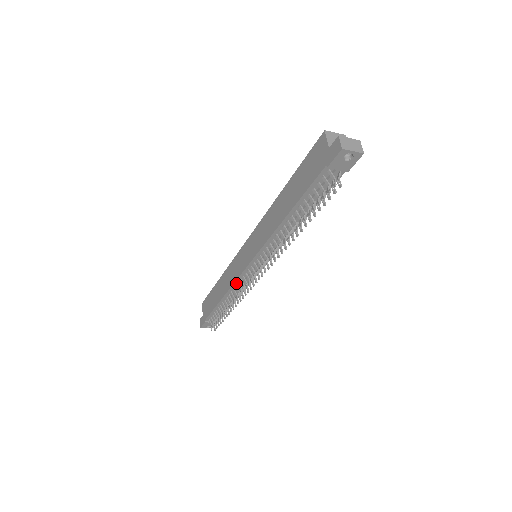
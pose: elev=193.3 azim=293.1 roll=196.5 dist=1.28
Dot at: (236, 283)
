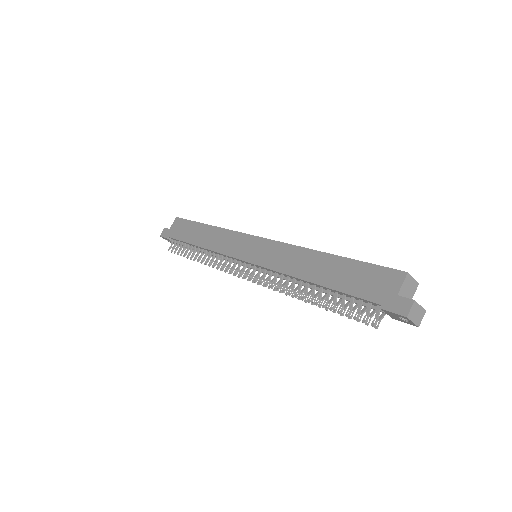
Dot at: (221, 254)
